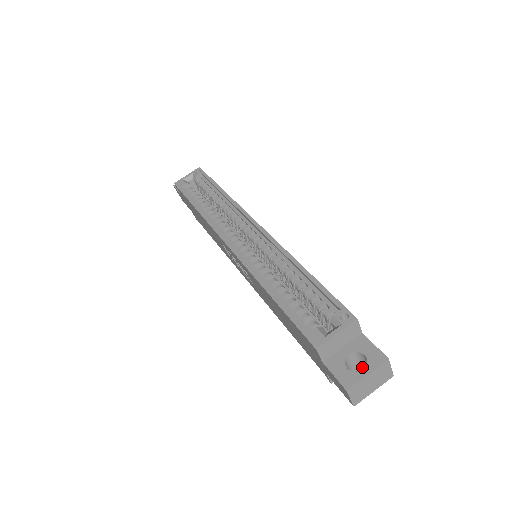
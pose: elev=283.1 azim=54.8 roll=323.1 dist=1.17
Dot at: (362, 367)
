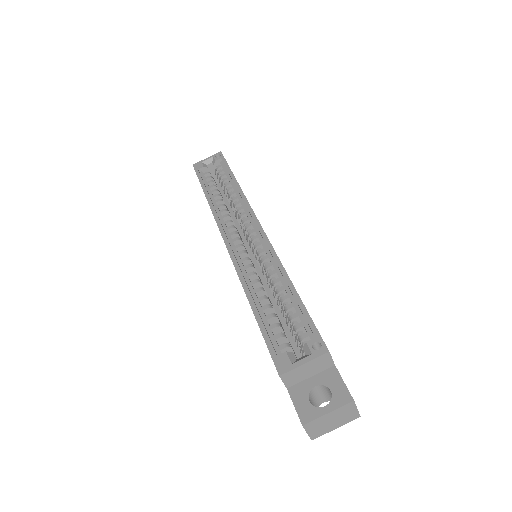
Dot at: (330, 400)
